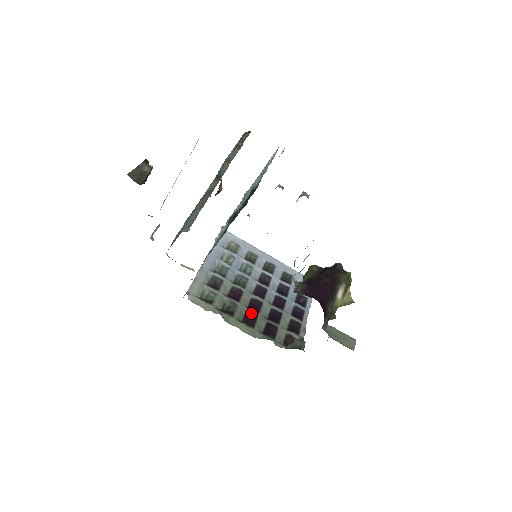
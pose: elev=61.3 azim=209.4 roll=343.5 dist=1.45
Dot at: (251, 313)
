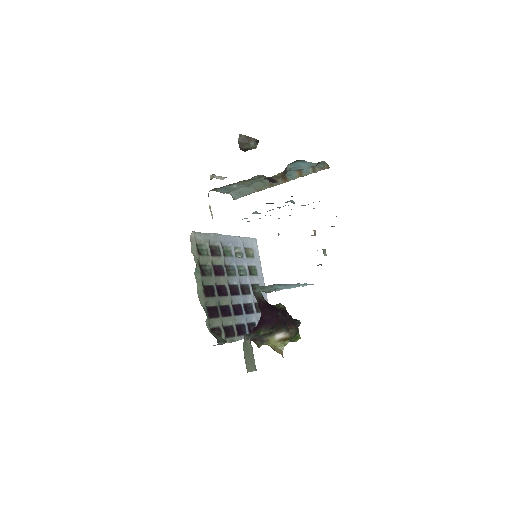
Dot at: (214, 289)
